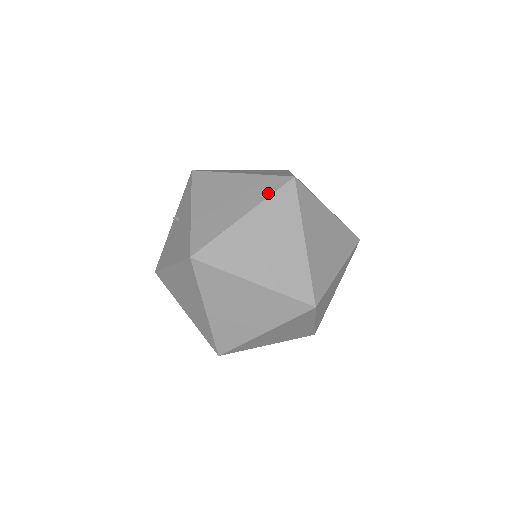
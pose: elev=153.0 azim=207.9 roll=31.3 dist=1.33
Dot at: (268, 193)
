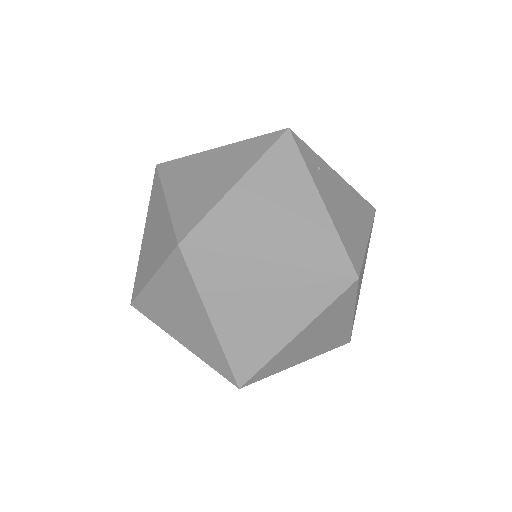
Dot at: (164, 257)
